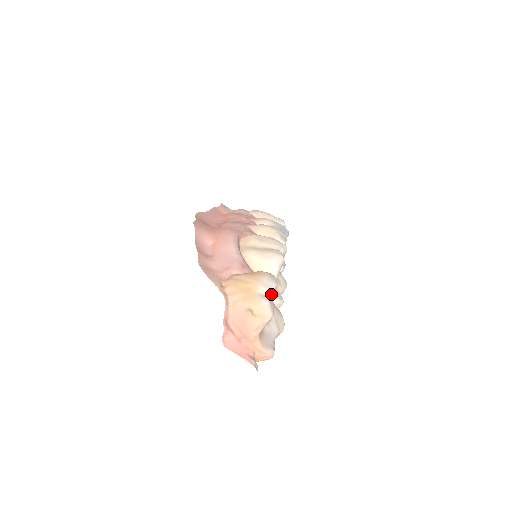
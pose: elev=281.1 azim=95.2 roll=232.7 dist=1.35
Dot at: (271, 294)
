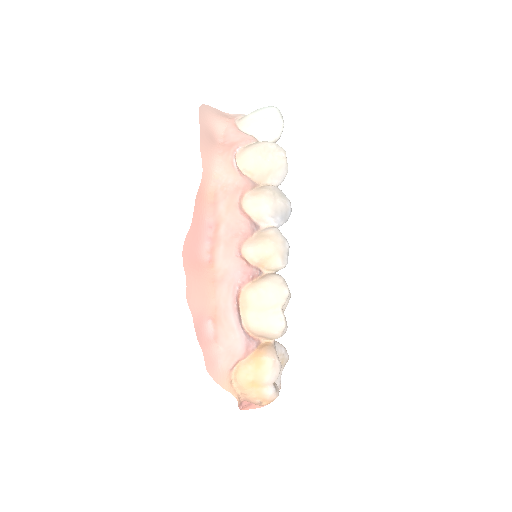
Dot at: occluded
